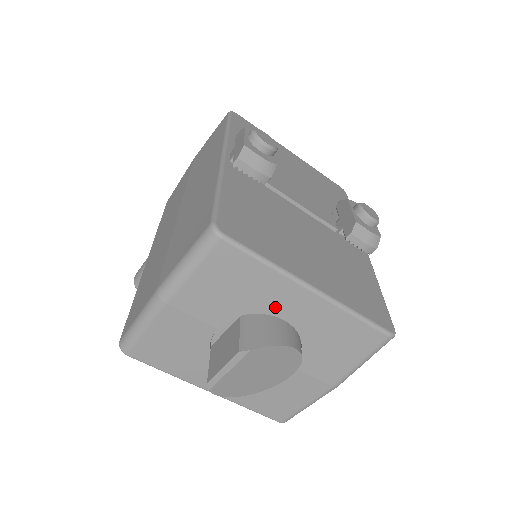
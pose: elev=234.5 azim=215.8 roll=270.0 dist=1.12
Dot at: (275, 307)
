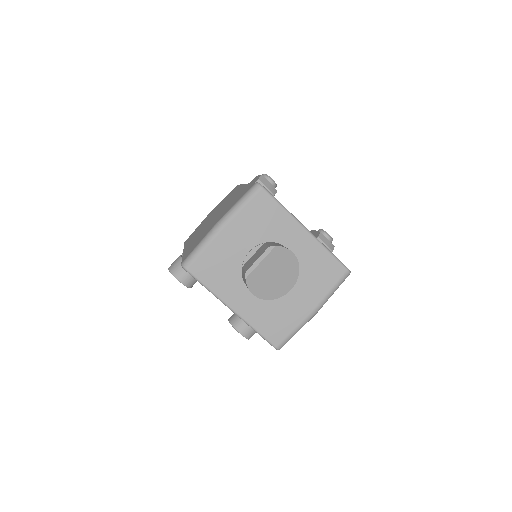
Dot at: (285, 239)
